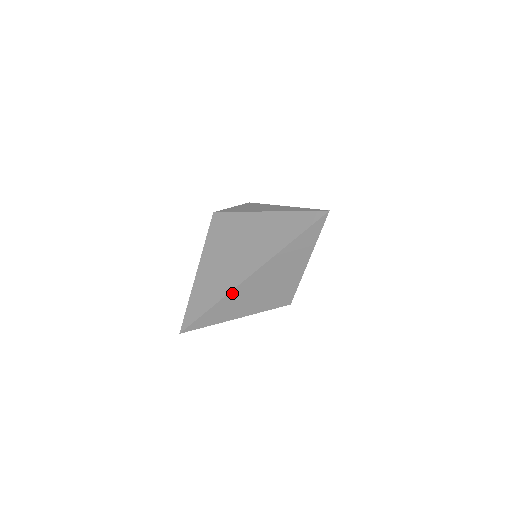
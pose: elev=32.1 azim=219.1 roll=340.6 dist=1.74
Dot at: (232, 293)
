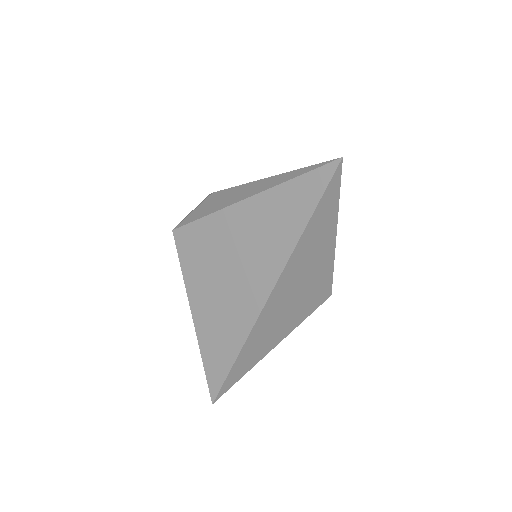
Dot at: (255, 327)
